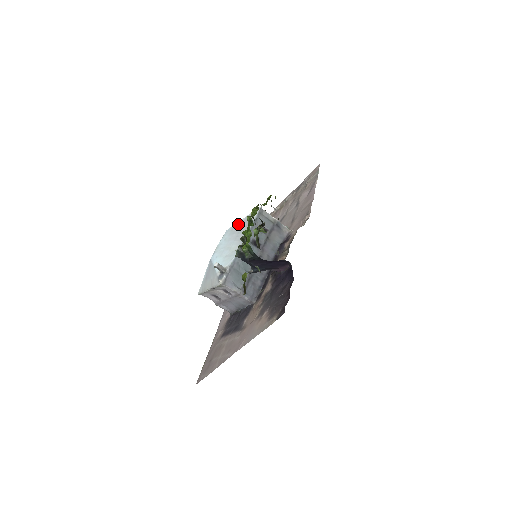
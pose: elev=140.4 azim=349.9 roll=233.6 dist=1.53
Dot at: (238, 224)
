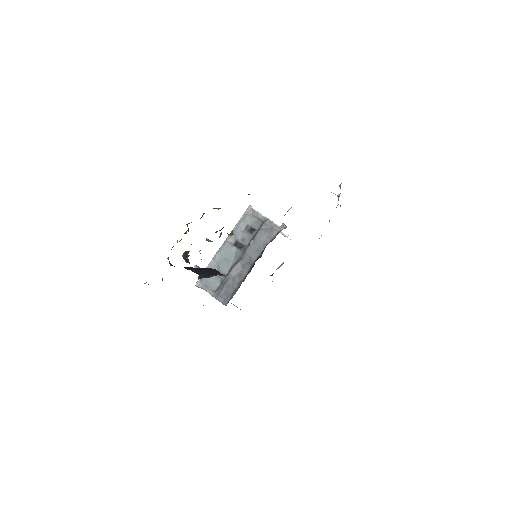
Dot at: occluded
